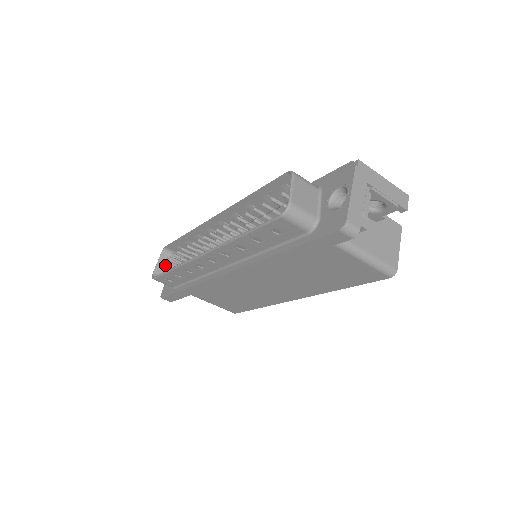
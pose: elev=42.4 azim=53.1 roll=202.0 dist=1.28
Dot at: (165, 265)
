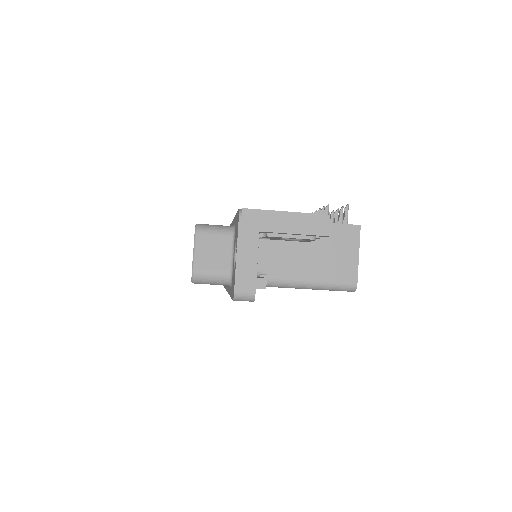
Dot at: occluded
